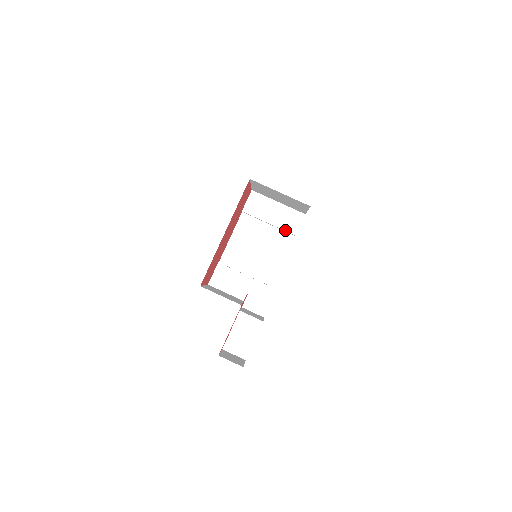
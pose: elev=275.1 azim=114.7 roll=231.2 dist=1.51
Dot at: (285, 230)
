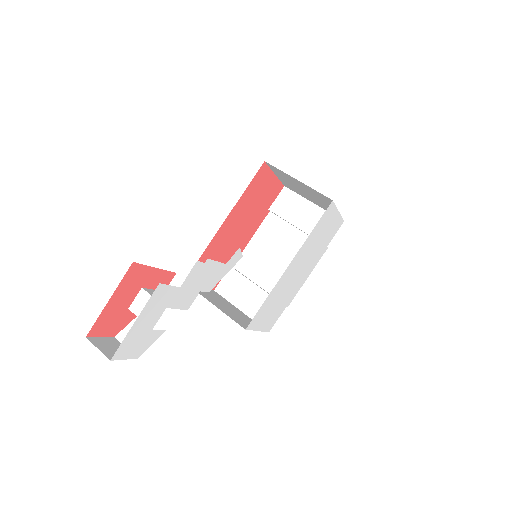
Dot at: occluded
